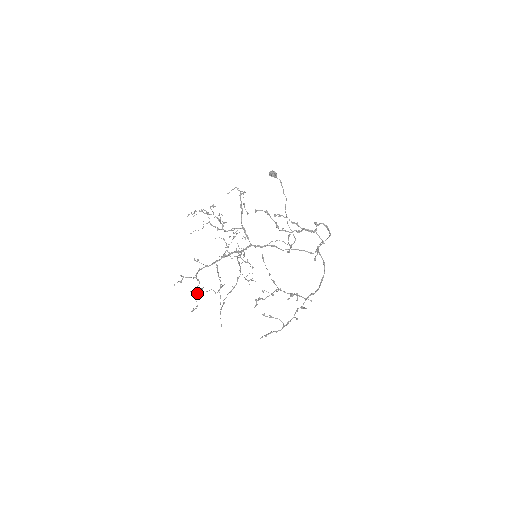
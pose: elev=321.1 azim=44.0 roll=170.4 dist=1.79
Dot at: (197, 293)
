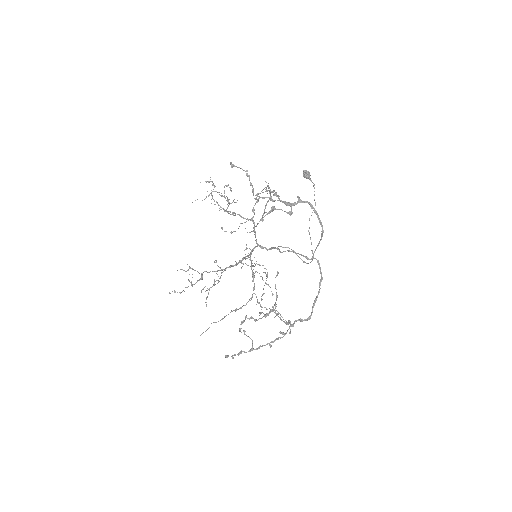
Dot at: (192, 285)
